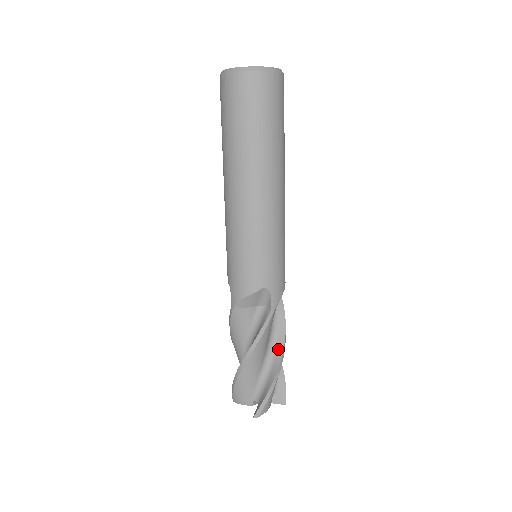
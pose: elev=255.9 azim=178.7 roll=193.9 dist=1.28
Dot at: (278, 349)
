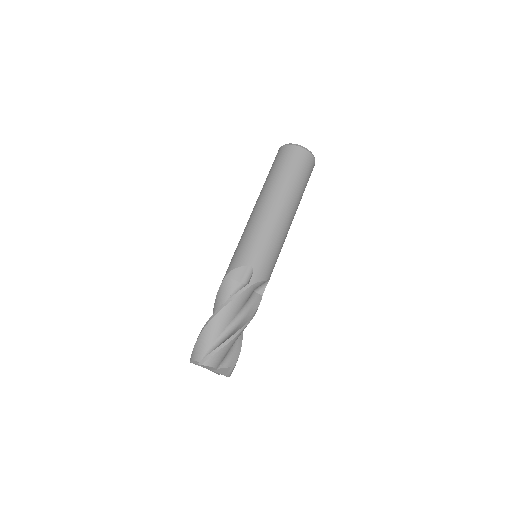
Dot at: (242, 323)
